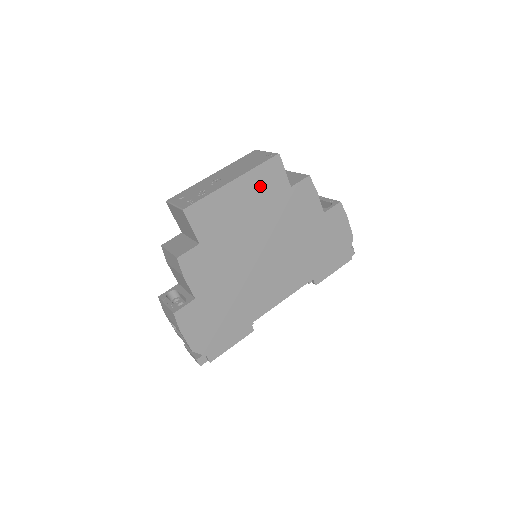
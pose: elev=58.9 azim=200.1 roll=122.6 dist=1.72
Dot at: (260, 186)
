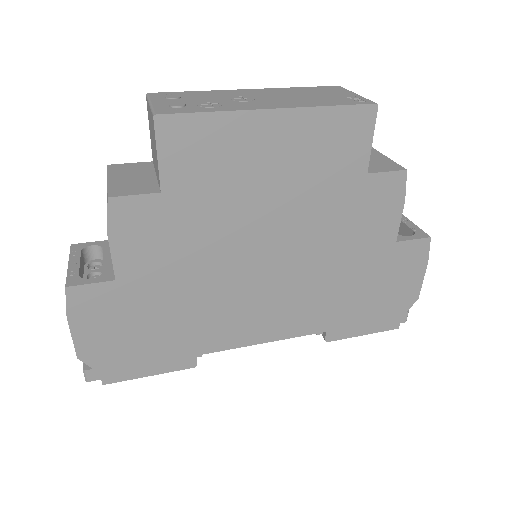
Dot at: (316, 145)
